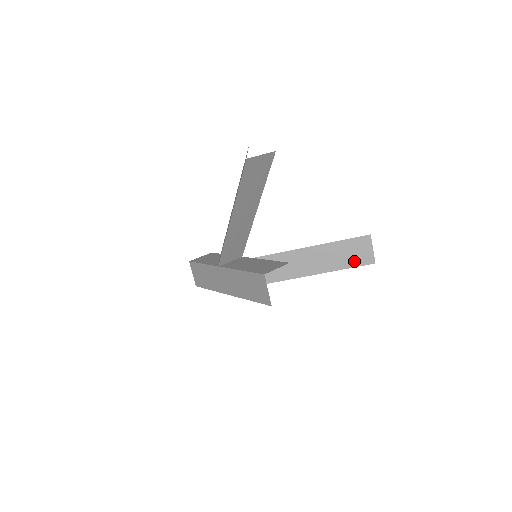
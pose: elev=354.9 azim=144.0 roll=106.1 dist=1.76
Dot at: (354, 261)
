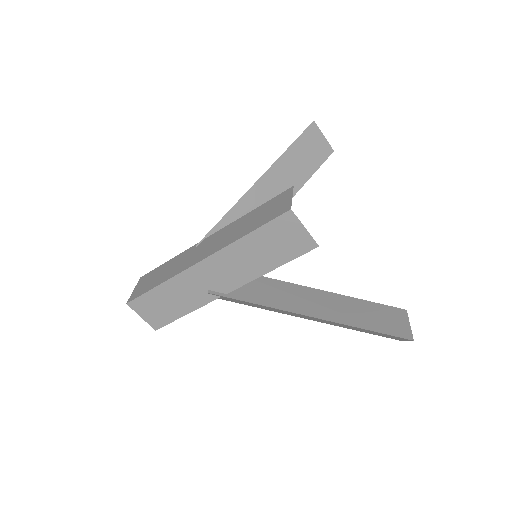
Dot at: (383, 327)
